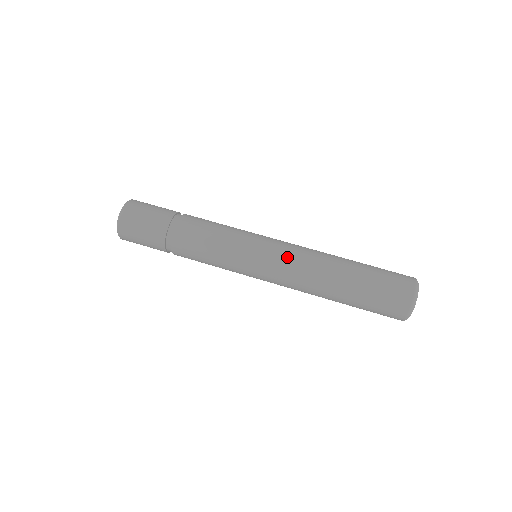
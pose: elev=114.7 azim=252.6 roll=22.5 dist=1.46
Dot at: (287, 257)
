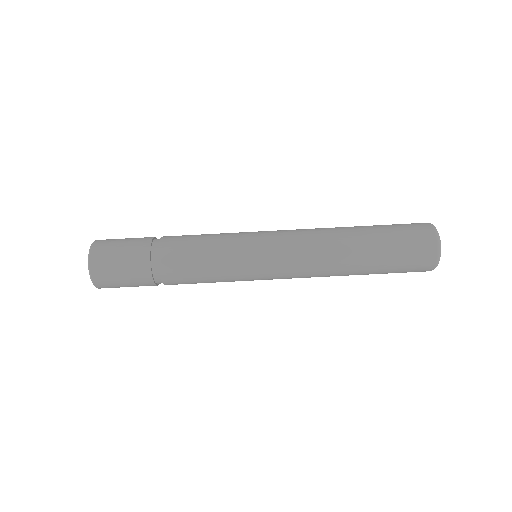
Dot at: (294, 266)
